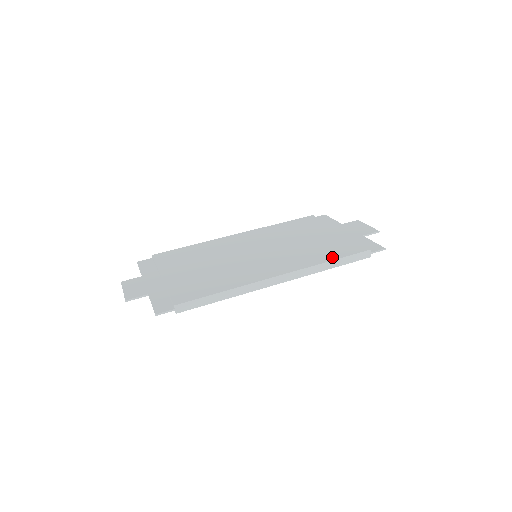
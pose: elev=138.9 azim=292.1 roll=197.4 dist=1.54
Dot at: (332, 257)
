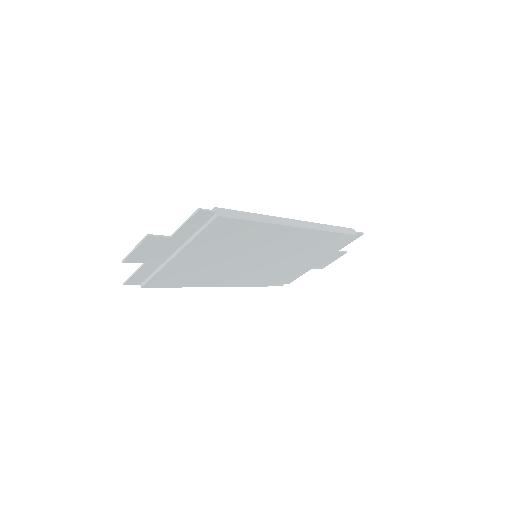
Dot at: occluded
